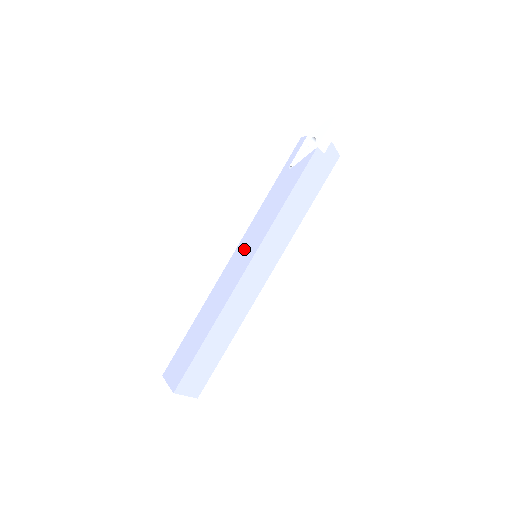
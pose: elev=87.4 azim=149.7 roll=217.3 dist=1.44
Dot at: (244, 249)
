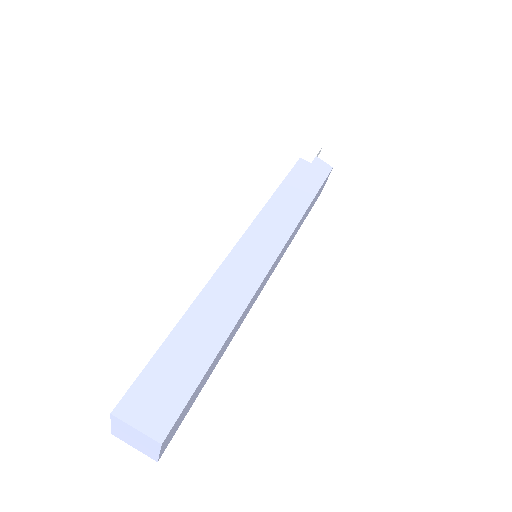
Dot at: occluded
